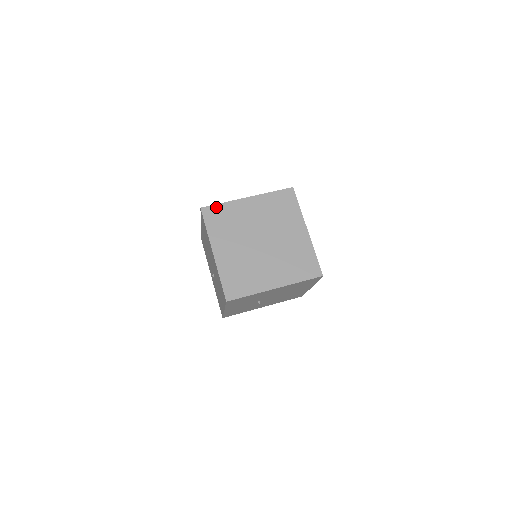
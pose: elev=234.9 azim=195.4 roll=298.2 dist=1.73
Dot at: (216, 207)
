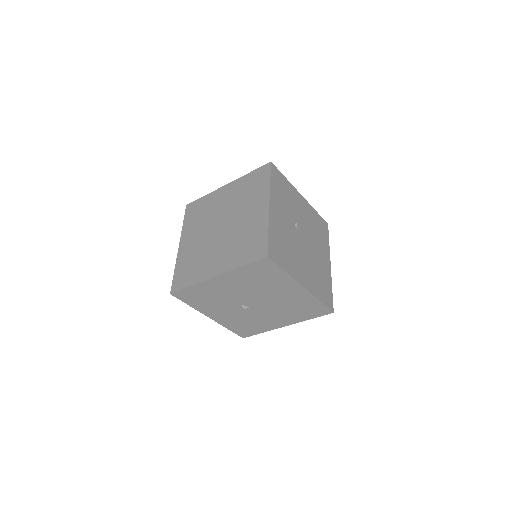
Dot at: (198, 201)
